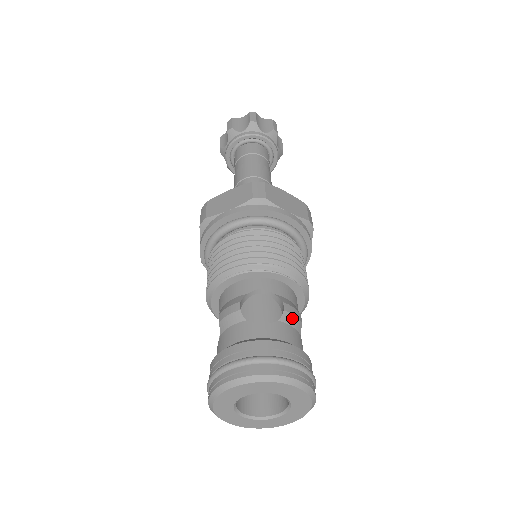
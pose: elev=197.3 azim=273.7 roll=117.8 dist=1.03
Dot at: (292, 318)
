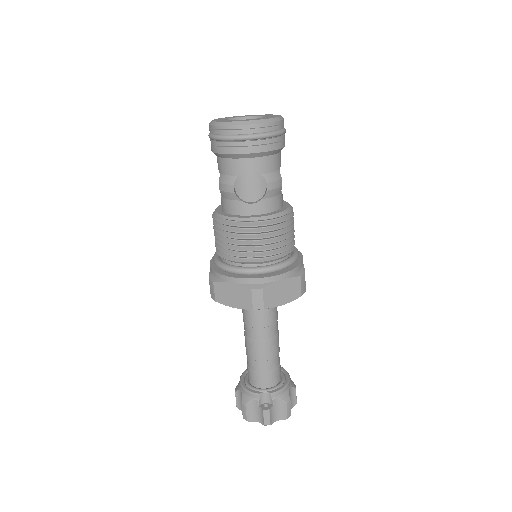
Dot at: occluded
